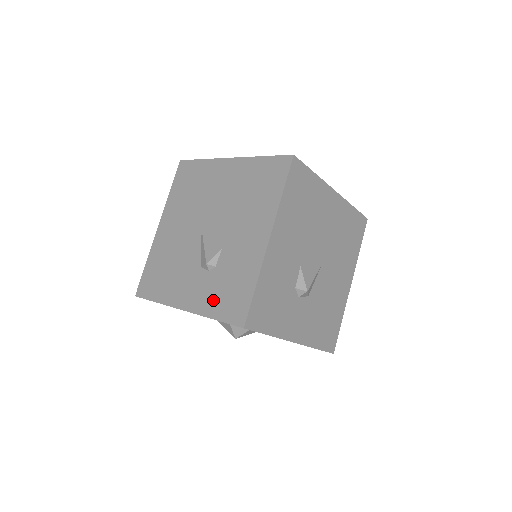
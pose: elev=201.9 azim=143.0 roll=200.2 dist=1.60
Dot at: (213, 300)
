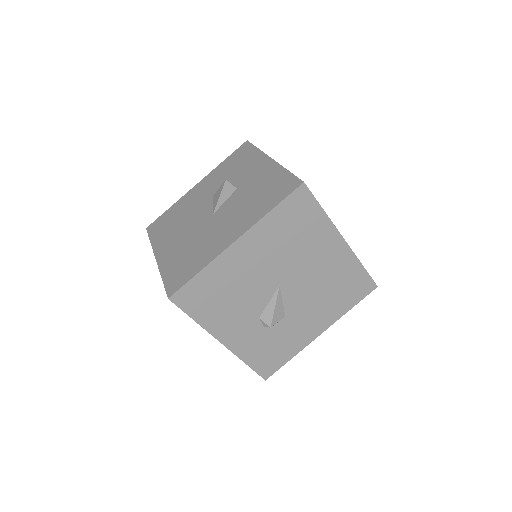
Dot at: (254, 351)
